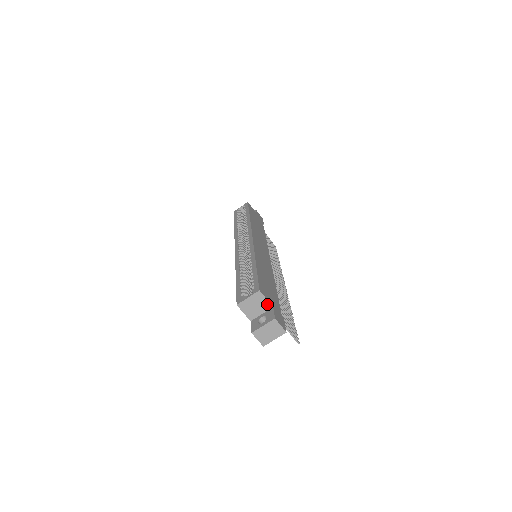
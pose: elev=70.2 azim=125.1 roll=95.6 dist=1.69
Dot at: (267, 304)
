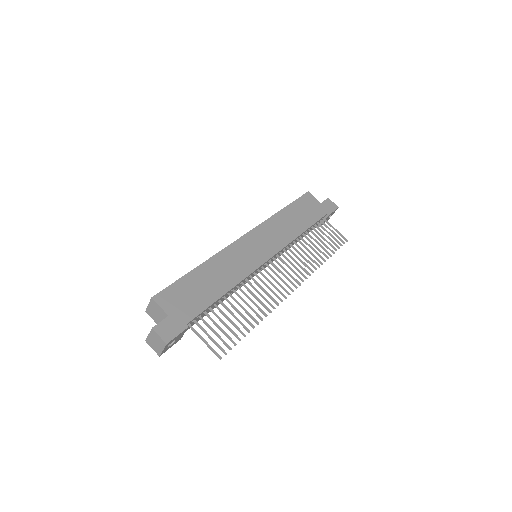
Dot at: (163, 312)
